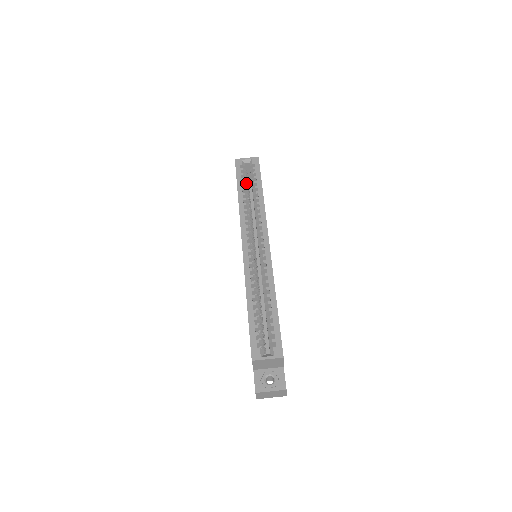
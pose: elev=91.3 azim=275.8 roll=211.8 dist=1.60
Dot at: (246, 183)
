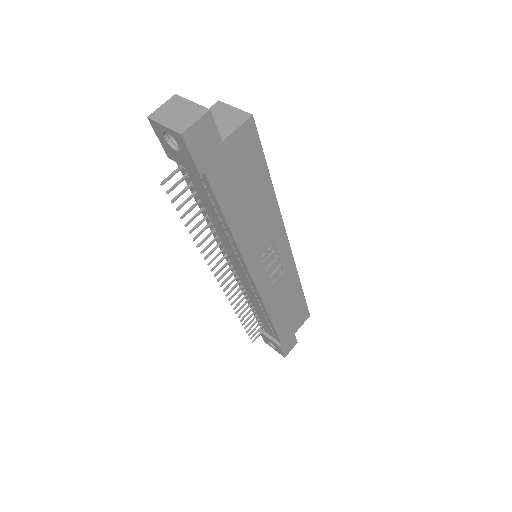
Dot at: occluded
